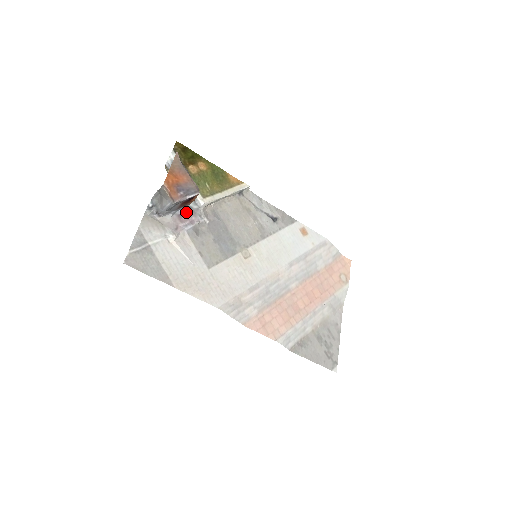
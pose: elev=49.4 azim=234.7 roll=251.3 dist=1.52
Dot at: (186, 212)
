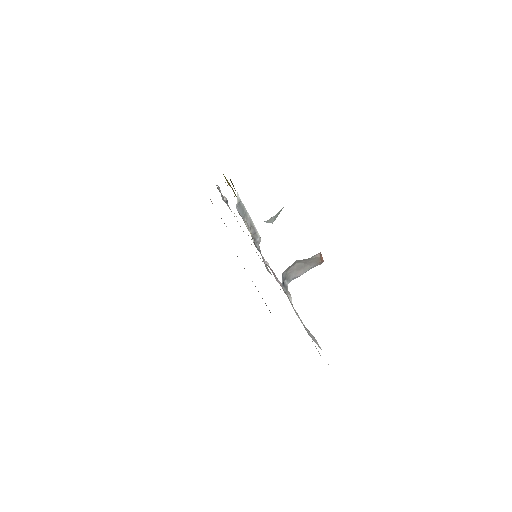
Dot at: occluded
